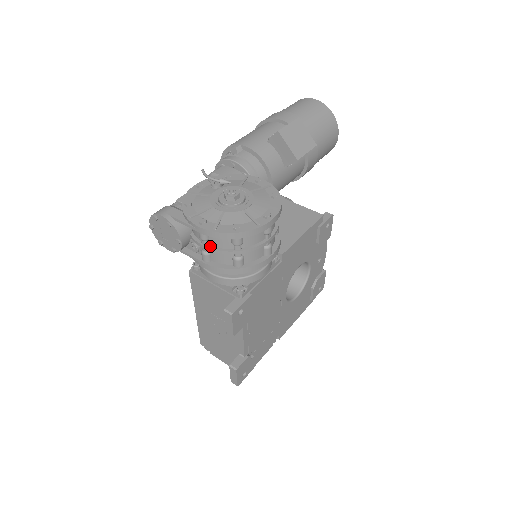
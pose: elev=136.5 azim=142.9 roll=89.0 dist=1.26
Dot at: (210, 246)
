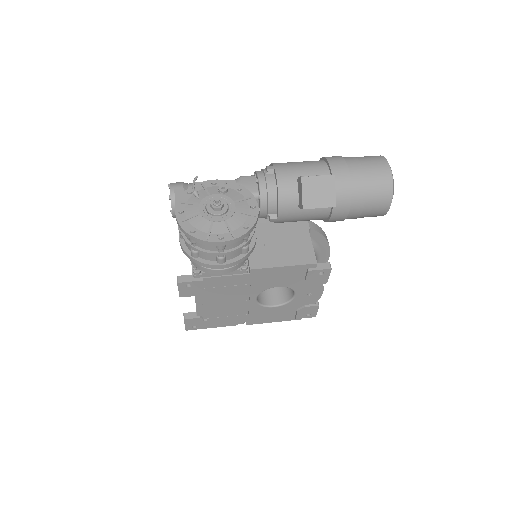
Dot at: occluded
